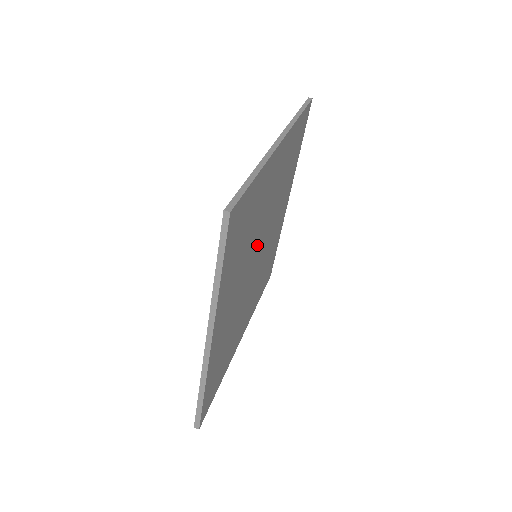
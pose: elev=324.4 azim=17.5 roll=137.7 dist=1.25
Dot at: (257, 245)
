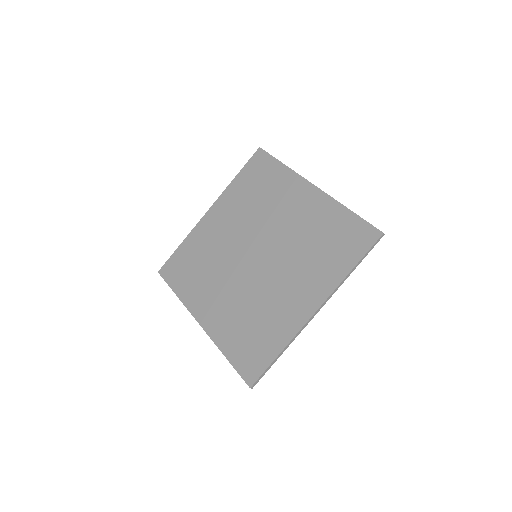
Dot at: (276, 249)
